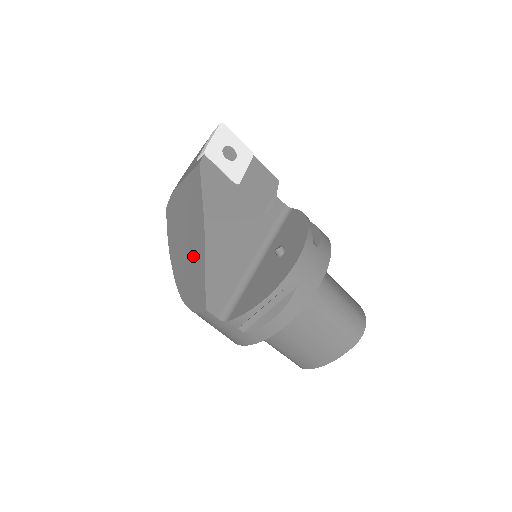
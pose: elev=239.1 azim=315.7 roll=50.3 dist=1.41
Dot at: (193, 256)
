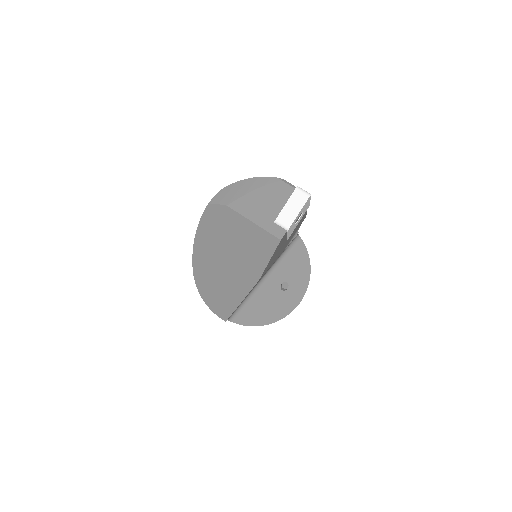
Dot at: (230, 282)
